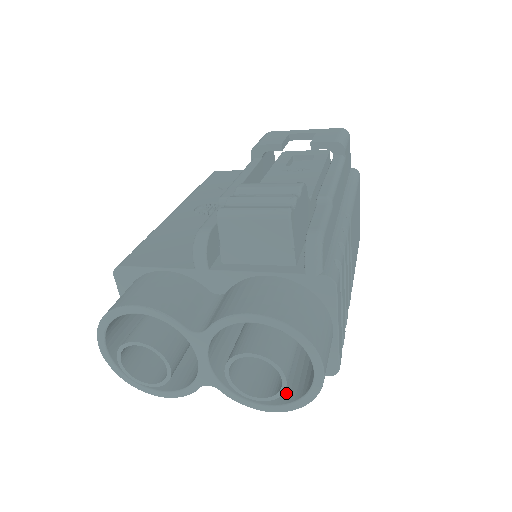
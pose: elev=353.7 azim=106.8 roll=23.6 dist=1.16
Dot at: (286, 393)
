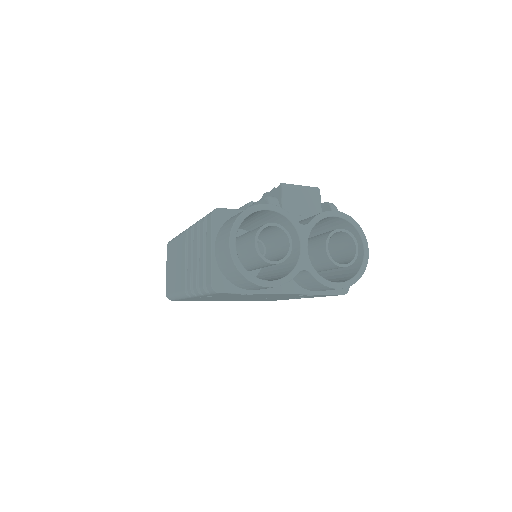
Dot at: (342, 280)
